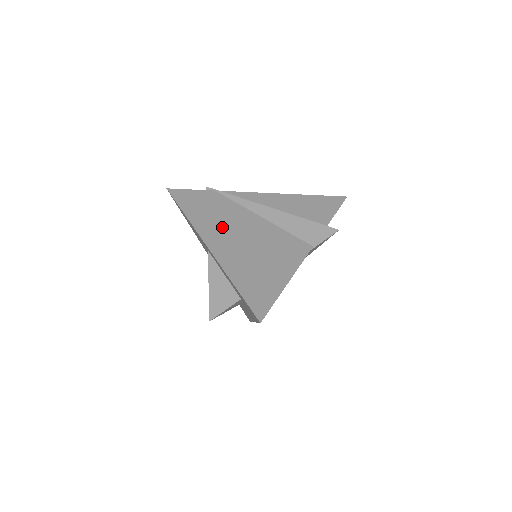
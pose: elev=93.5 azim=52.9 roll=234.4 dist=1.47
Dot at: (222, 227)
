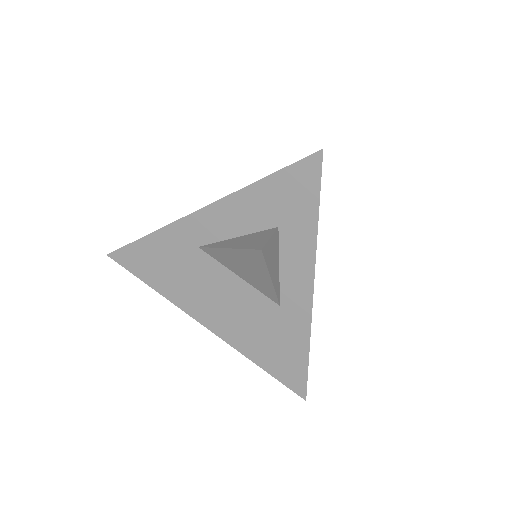
Dot at: occluded
